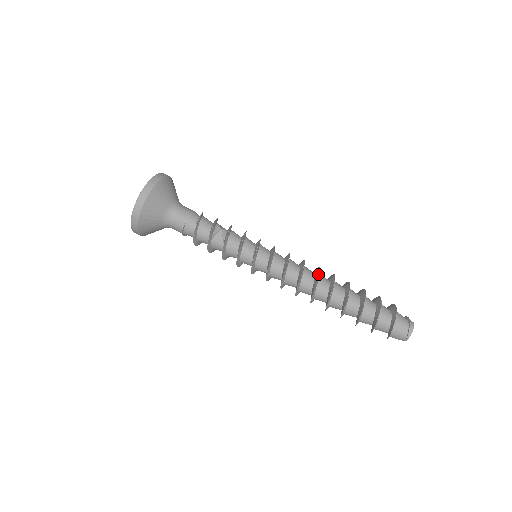
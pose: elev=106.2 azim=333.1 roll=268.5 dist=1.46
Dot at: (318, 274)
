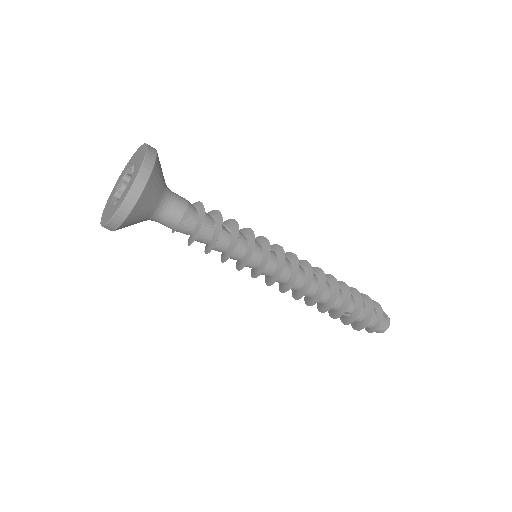
Dot at: (318, 268)
